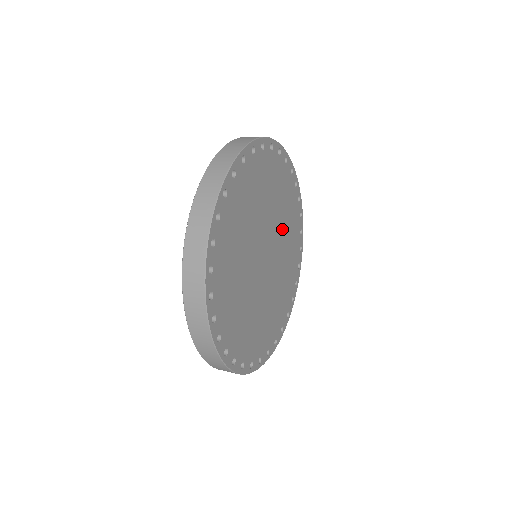
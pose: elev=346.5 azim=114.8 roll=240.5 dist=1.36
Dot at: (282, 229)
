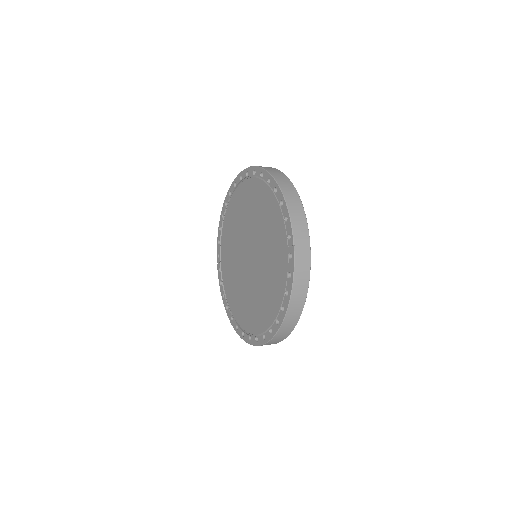
Dot at: occluded
